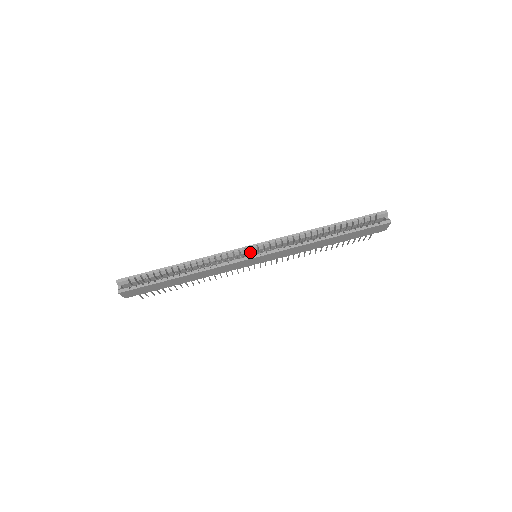
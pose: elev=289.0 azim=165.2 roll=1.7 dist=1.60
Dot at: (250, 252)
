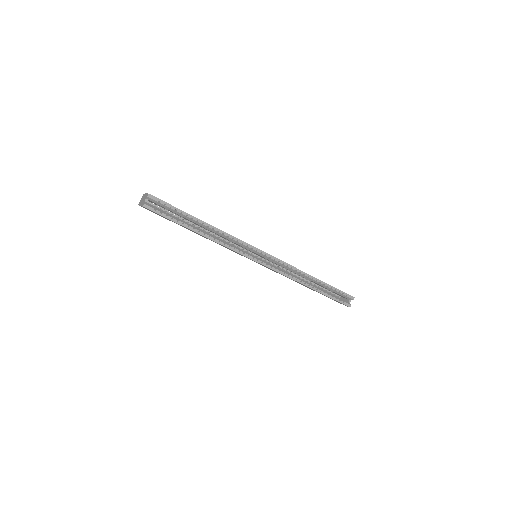
Dot at: (257, 253)
